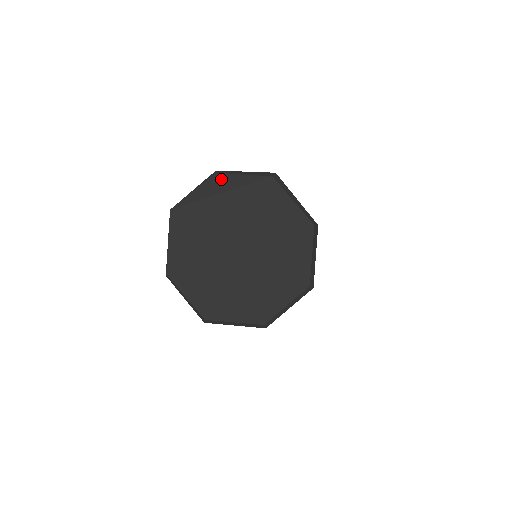
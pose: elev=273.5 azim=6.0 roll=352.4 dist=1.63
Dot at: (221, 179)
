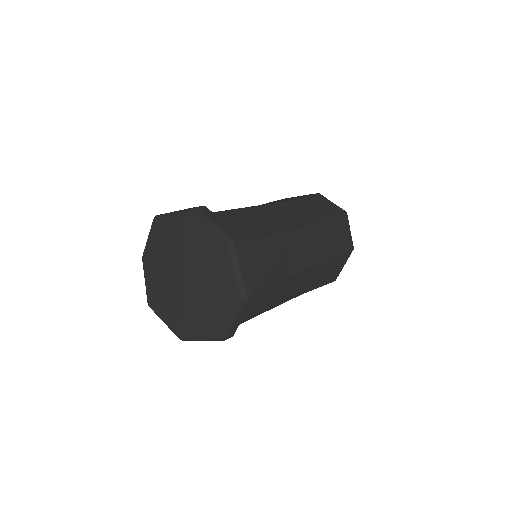
Dot at: (145, 257)
